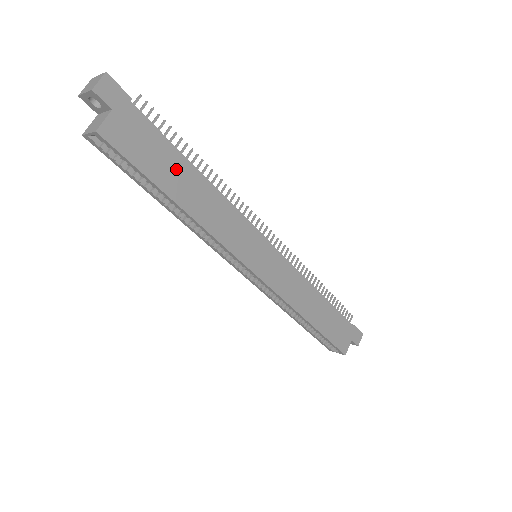
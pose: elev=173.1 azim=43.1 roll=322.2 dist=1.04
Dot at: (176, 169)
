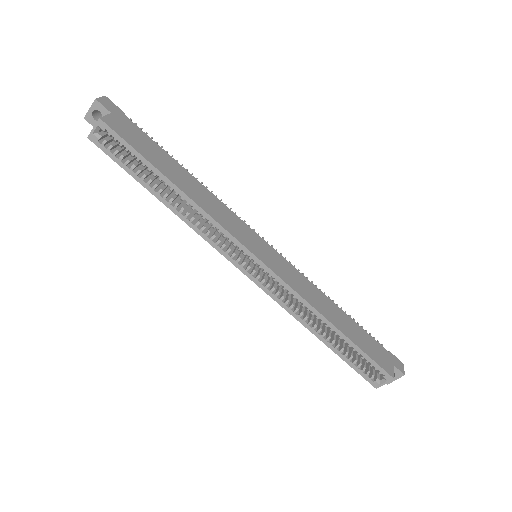
Dot at: (166, 162)
